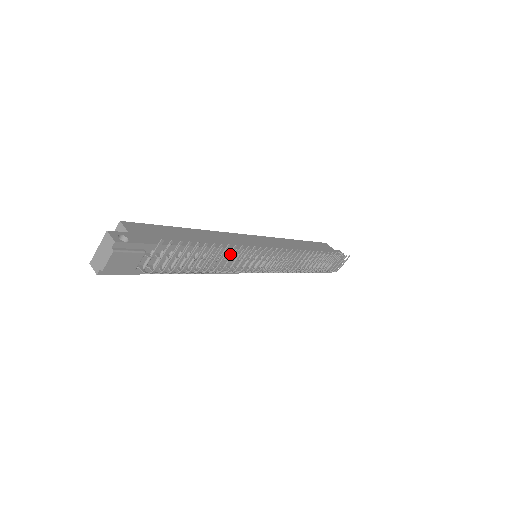
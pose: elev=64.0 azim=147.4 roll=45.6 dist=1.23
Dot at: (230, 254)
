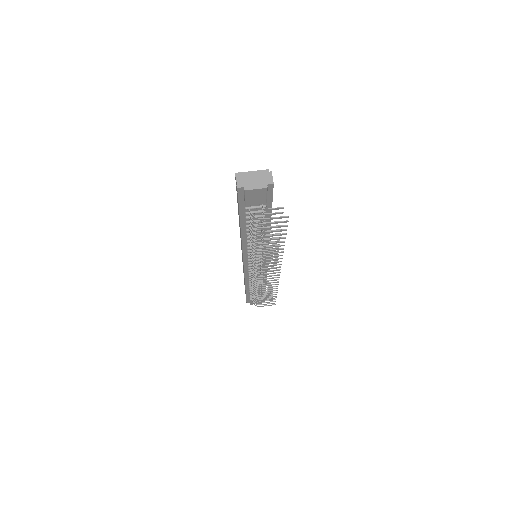
Dot at: (270, 245)
